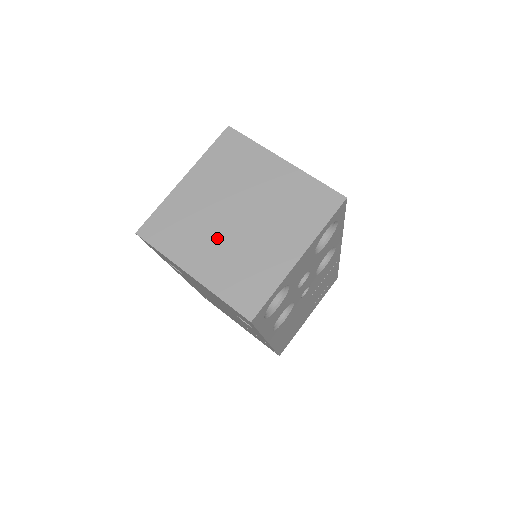
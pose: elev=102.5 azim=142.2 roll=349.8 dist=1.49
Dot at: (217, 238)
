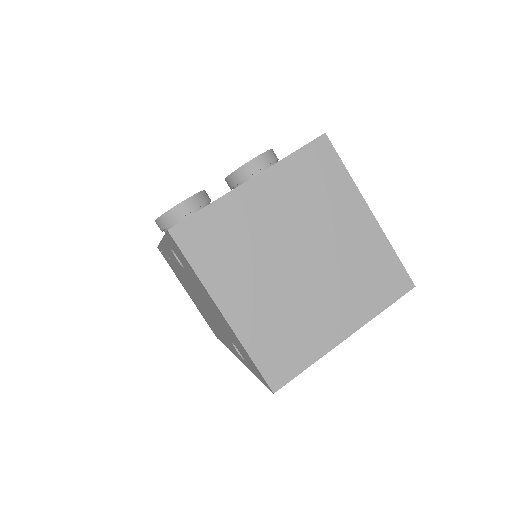
Dot at: (267, 278)
